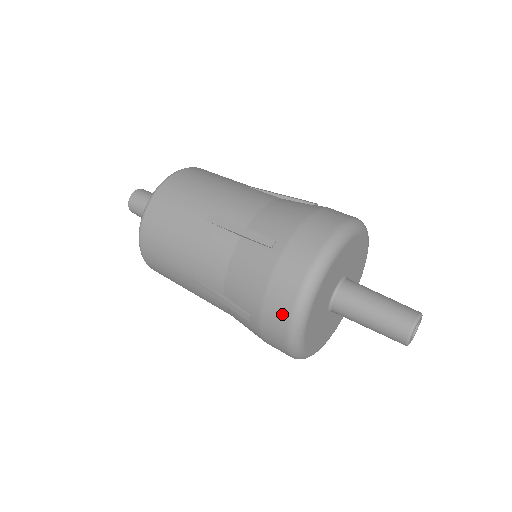
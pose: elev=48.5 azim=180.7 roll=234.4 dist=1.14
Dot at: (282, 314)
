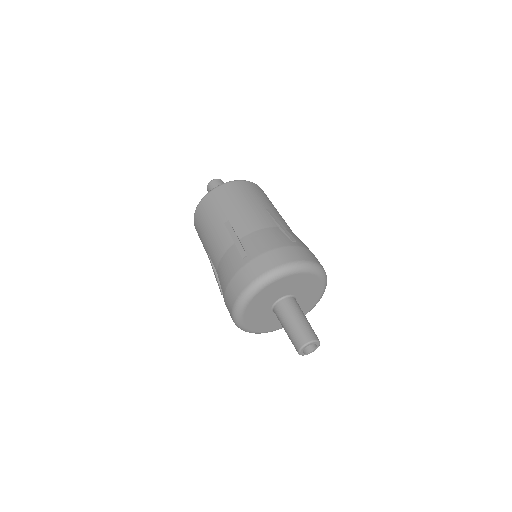
Dot at: (270, 264)
